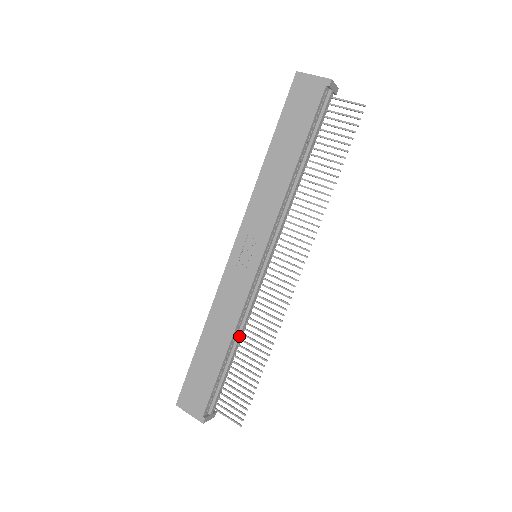
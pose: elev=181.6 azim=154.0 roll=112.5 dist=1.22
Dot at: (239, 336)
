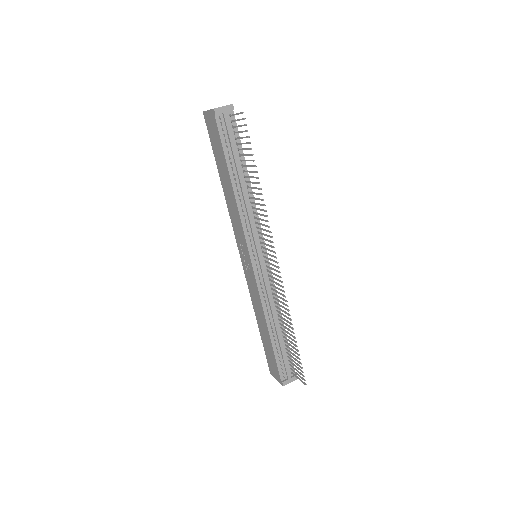
Dot at: (273, 319)
